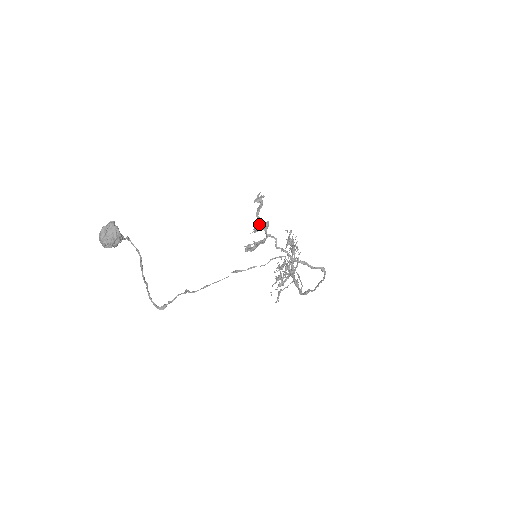
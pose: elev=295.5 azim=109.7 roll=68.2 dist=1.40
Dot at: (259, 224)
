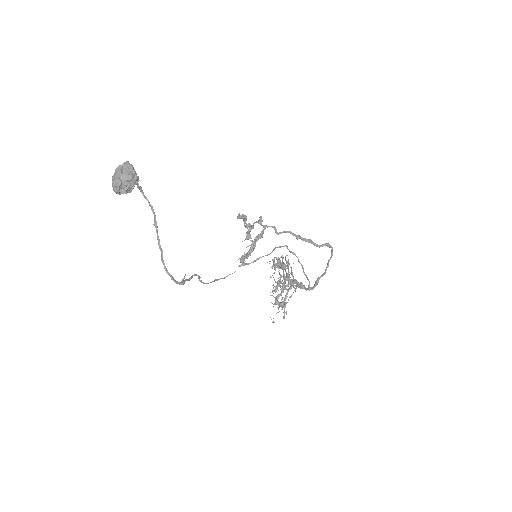
Dot at: (250, 227)
